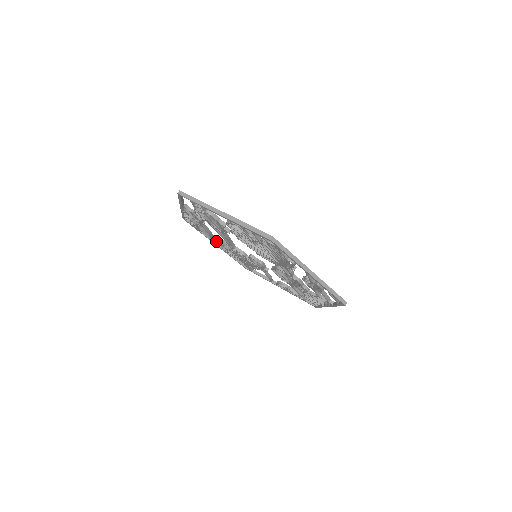
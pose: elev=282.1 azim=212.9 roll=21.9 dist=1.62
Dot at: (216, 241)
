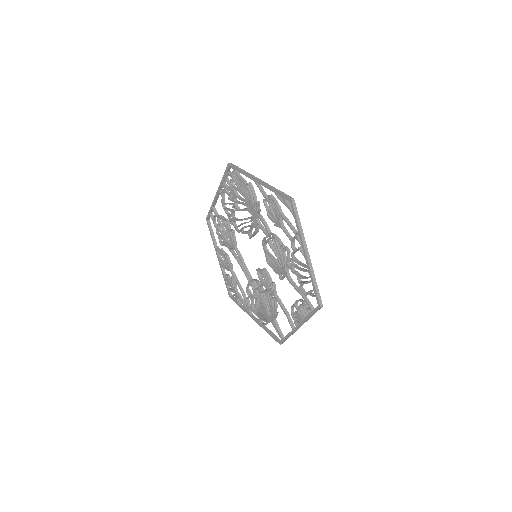
Dot at: (250, 307)
